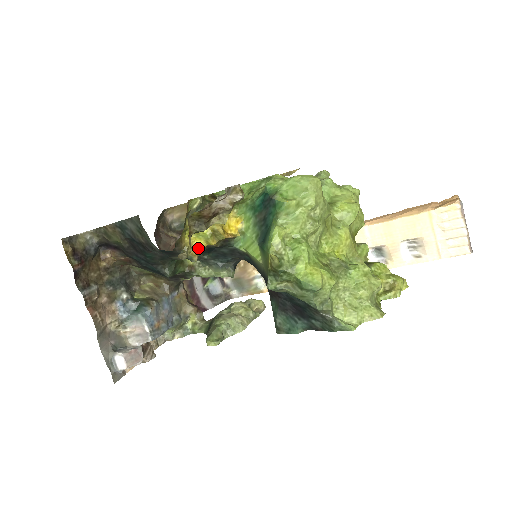
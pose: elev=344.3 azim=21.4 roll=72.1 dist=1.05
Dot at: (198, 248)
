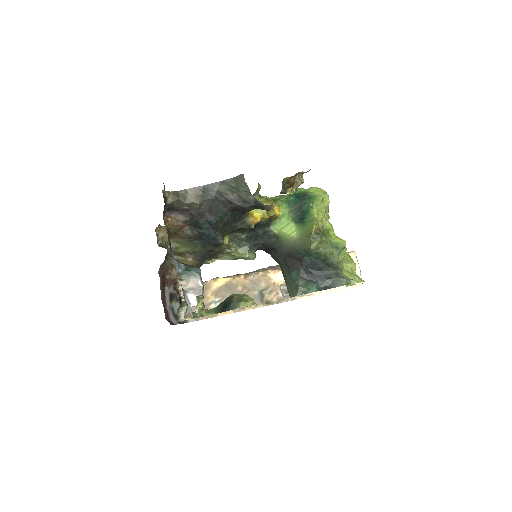
Dot at: (257, 218)
